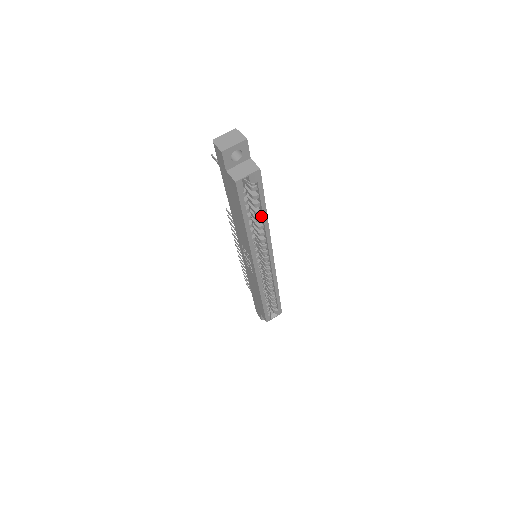
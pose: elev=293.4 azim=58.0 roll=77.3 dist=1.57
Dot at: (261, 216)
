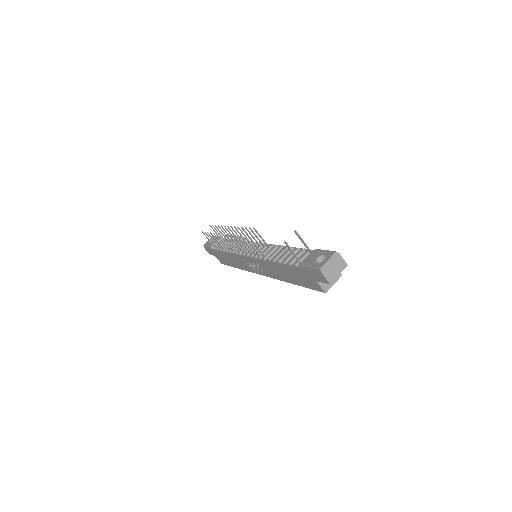
Dot at: occluded
